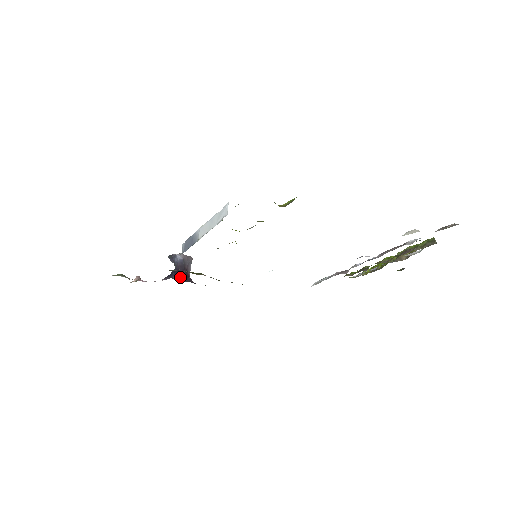
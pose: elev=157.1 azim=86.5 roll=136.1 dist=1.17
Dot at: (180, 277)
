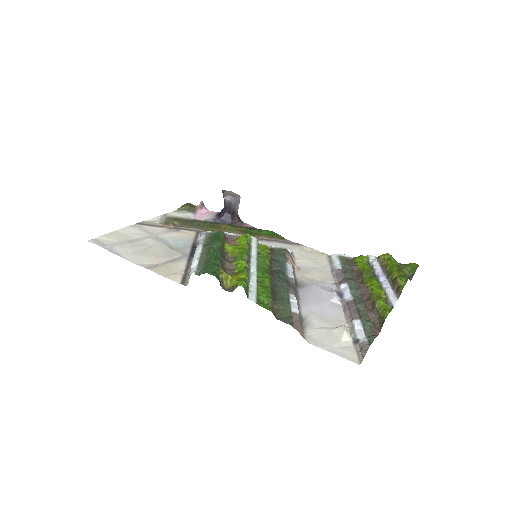
Dot at: (226, 219)
